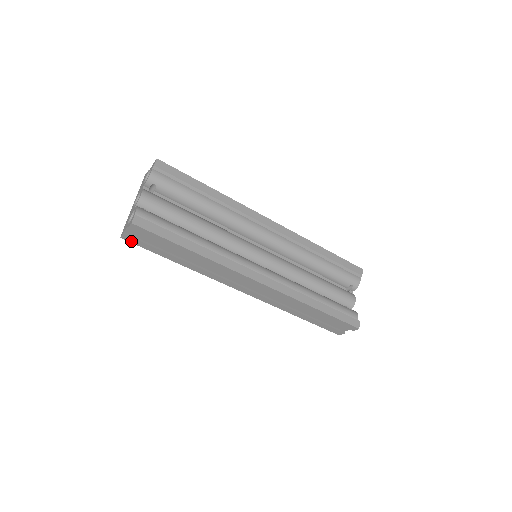
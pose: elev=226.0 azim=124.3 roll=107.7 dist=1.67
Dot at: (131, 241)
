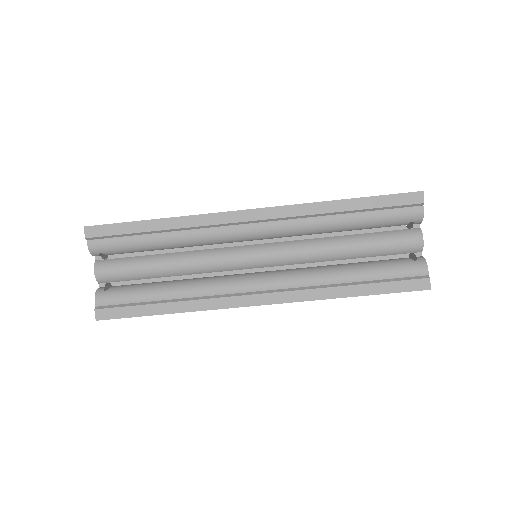
Dot at: occluded
